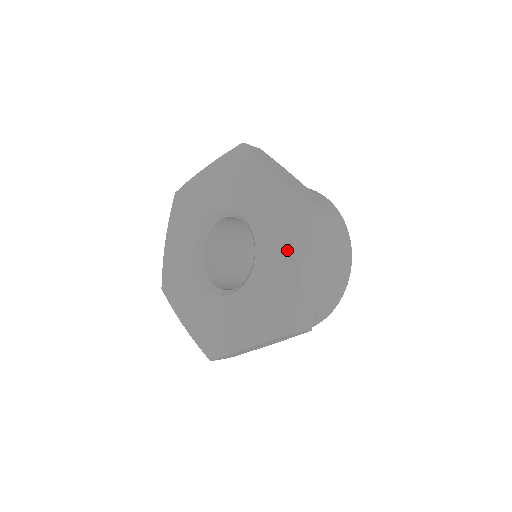
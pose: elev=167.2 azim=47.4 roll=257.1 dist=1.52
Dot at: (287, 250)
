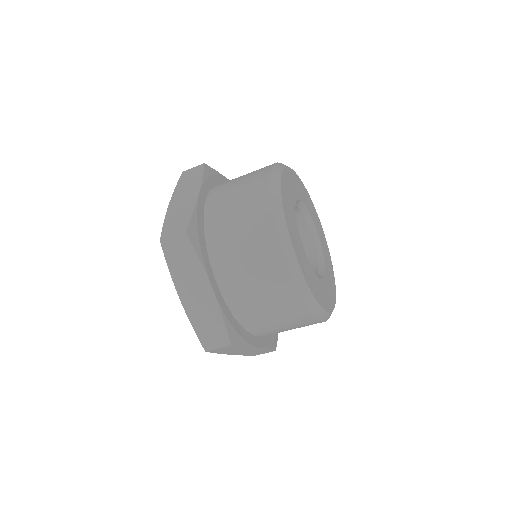
Dot at: occluded
